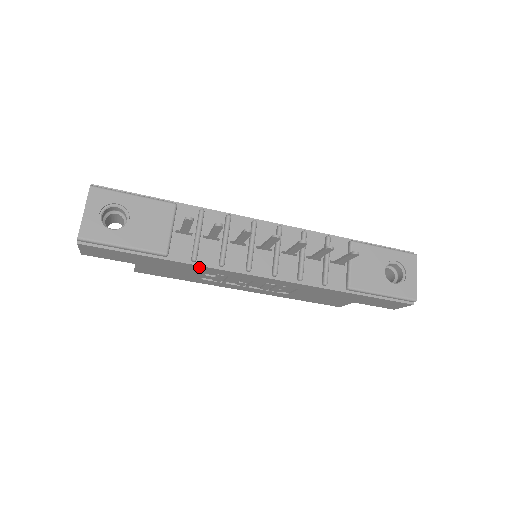
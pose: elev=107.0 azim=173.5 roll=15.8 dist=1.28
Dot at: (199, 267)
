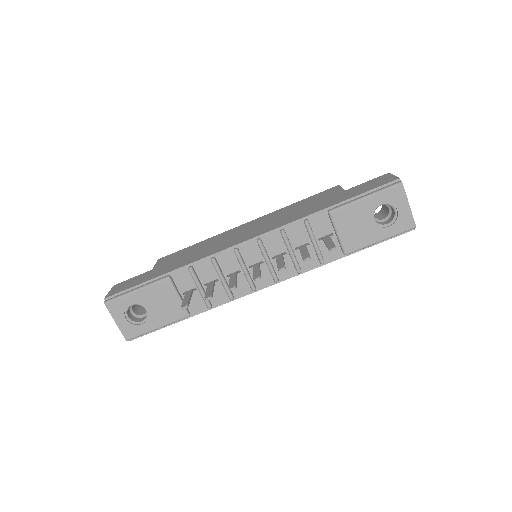
Dot at: (217, 304)
